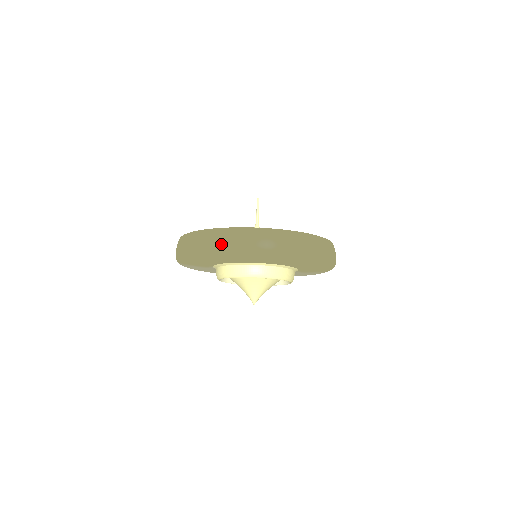
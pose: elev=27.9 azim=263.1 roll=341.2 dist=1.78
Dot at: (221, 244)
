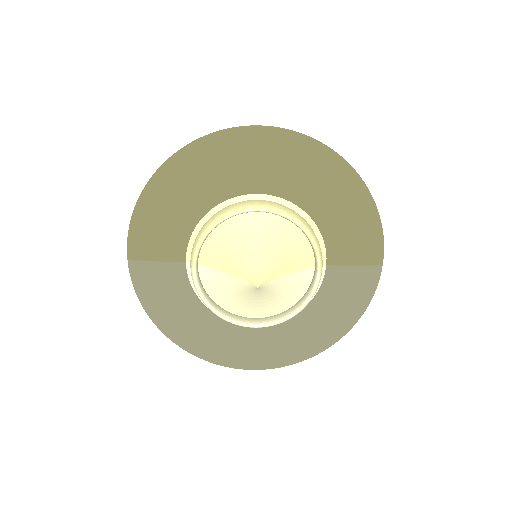
Dot at: (194, 140)
